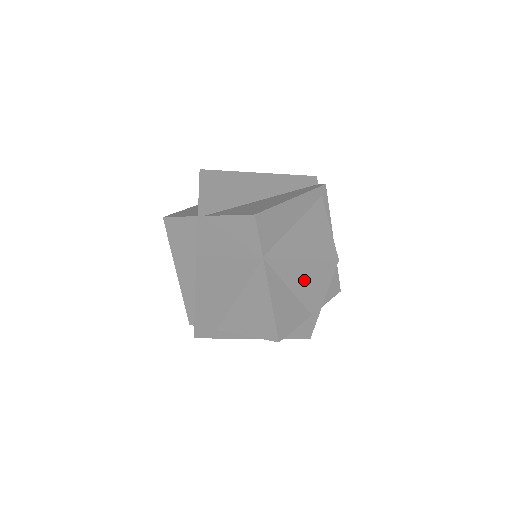
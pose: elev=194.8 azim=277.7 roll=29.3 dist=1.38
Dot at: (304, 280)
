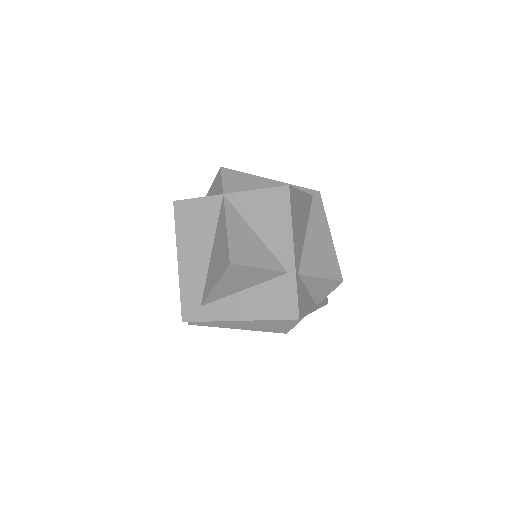
Dot at: (265, 218)
